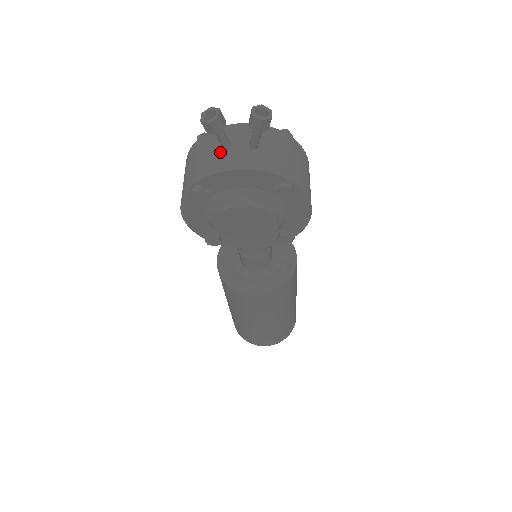
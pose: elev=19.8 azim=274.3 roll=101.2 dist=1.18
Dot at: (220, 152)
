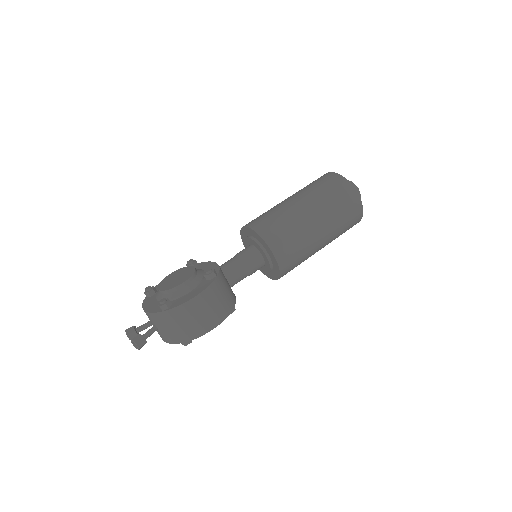
Dot at: occluded
